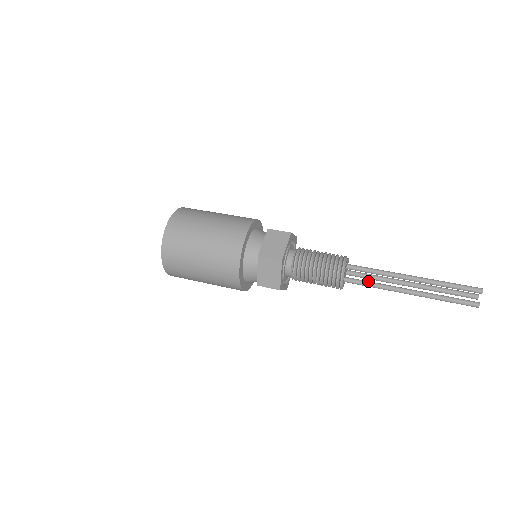
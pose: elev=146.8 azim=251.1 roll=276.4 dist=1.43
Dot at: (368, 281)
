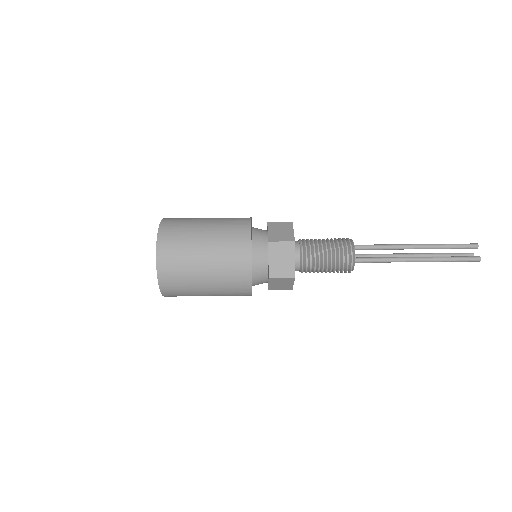
Dot at: occluded
